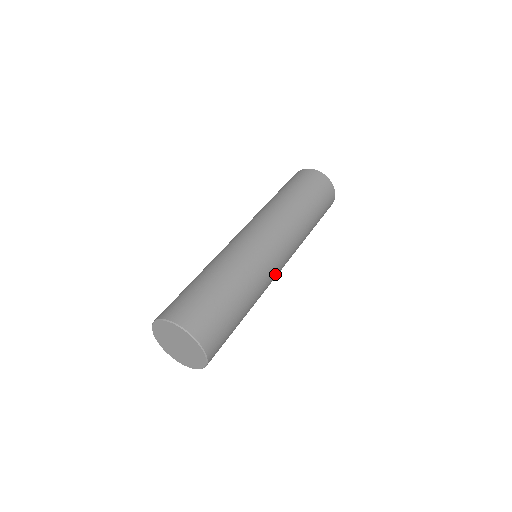
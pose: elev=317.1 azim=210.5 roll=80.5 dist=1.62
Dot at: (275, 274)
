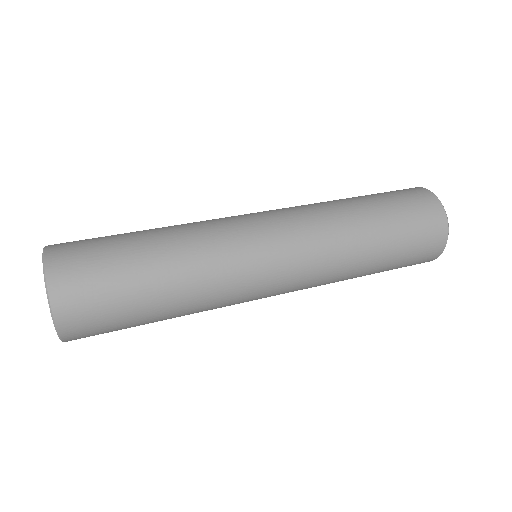
Dot at: (253, 260)
